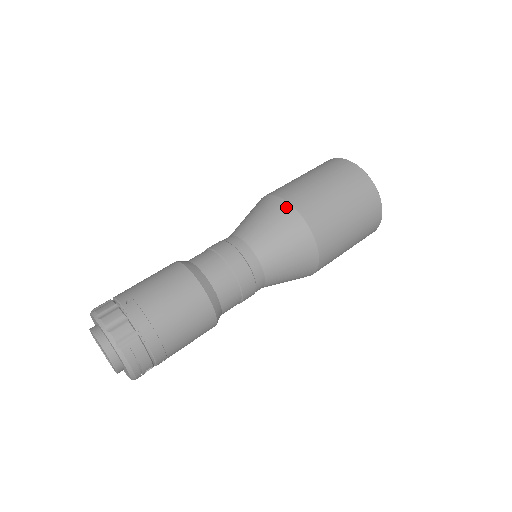
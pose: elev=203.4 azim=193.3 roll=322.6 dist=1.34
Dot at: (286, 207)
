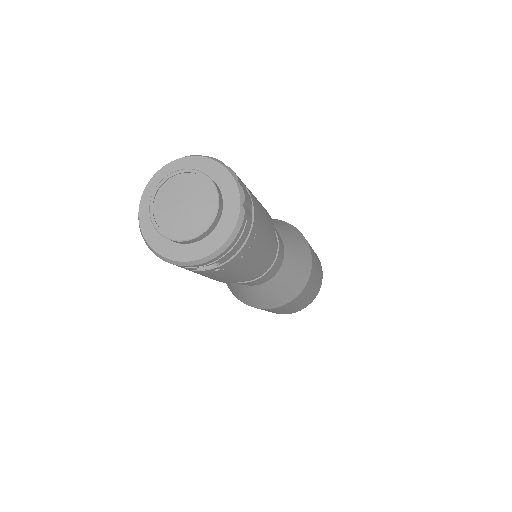
Dot at: (302, 235)
